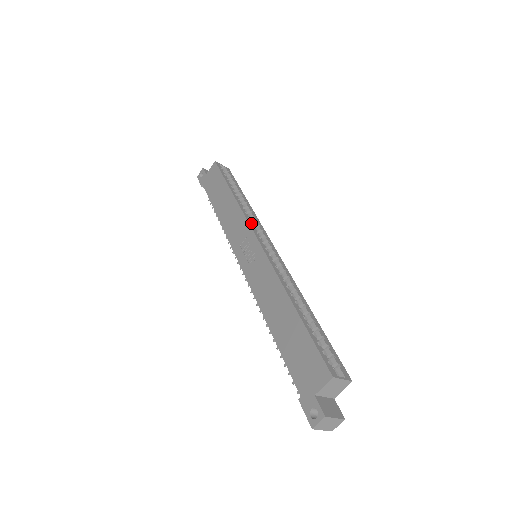
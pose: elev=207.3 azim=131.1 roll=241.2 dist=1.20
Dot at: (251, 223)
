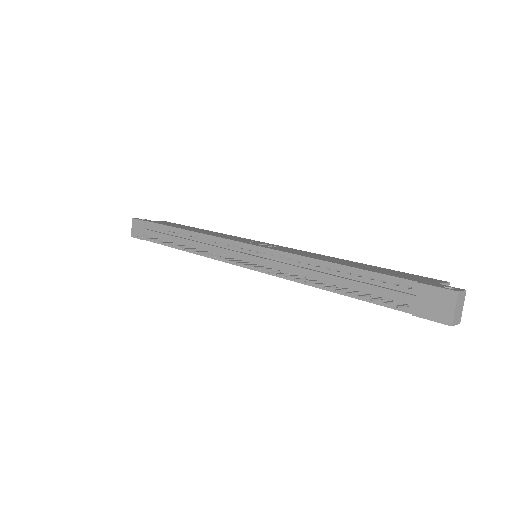
Dot at: occluded
